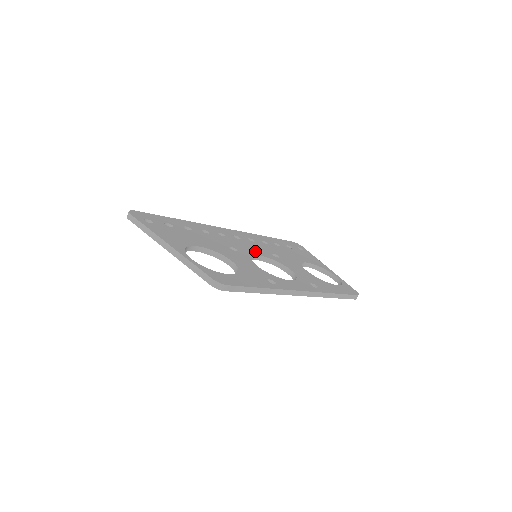
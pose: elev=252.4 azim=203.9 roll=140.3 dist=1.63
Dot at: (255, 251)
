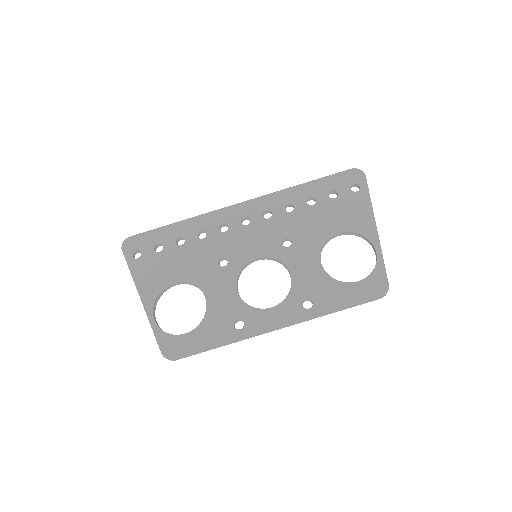
Dot at: (256, 249)
